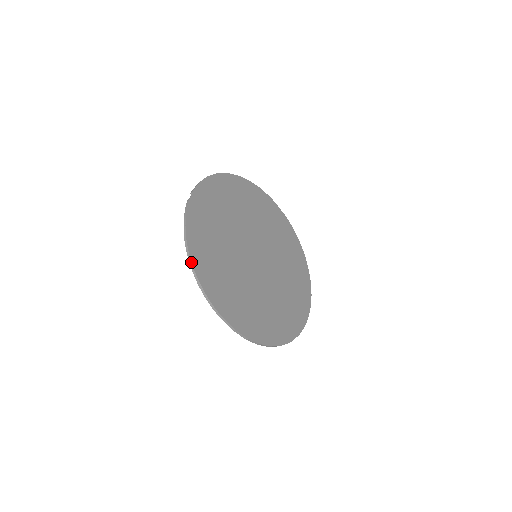
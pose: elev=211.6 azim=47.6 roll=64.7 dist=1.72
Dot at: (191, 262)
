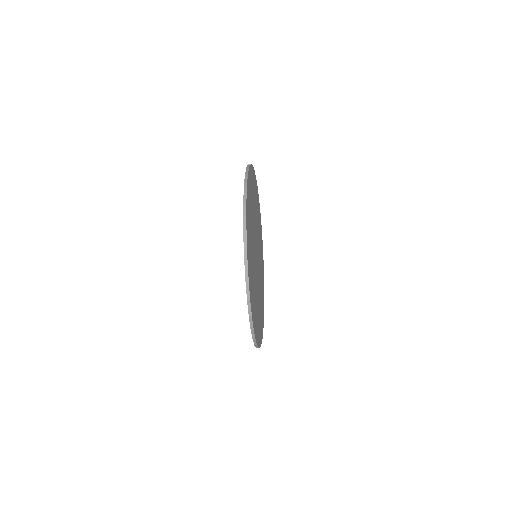
Dot at: (246, 199)
